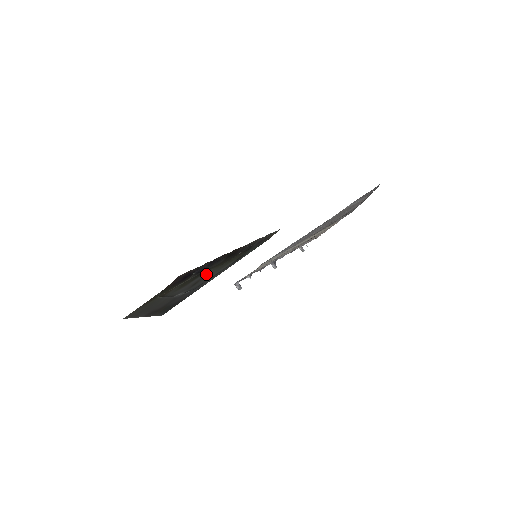
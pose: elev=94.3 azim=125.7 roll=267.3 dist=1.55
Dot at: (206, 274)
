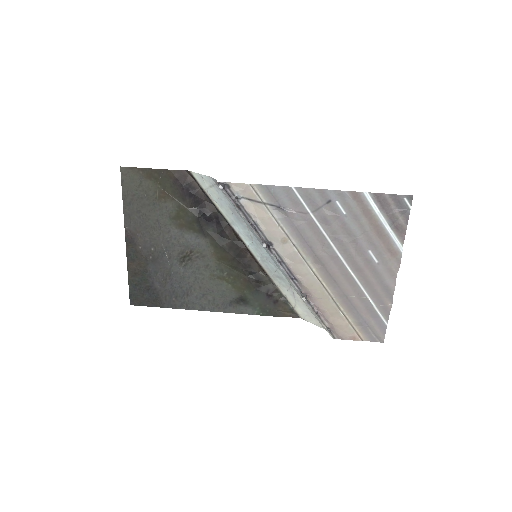
Dot at: (202, 251)
